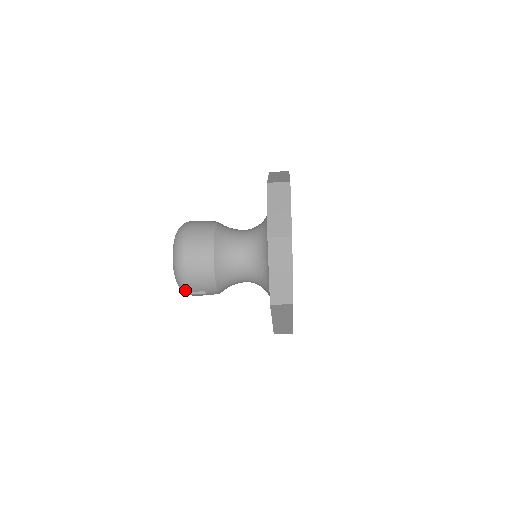
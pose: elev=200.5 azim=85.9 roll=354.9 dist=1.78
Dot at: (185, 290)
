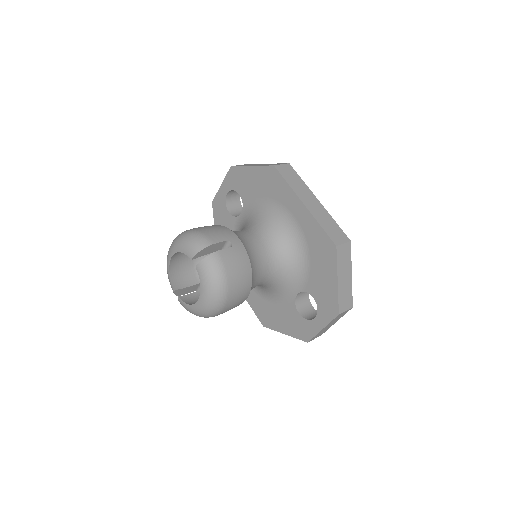
Dot at: occluded
